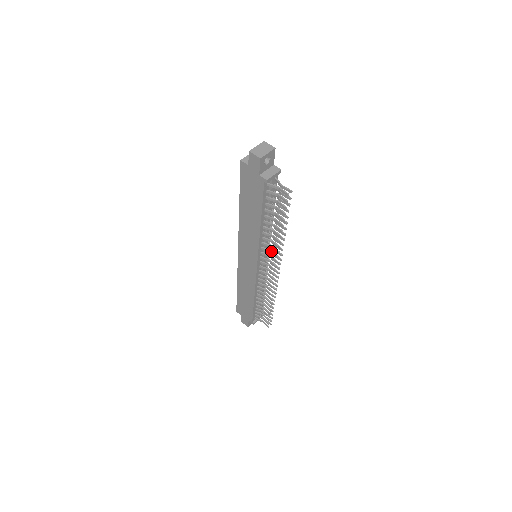
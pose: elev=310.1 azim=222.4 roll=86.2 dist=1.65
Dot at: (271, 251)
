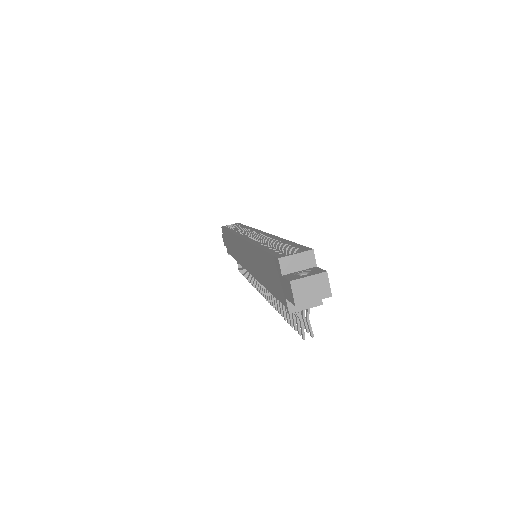
Dot at: occluded
